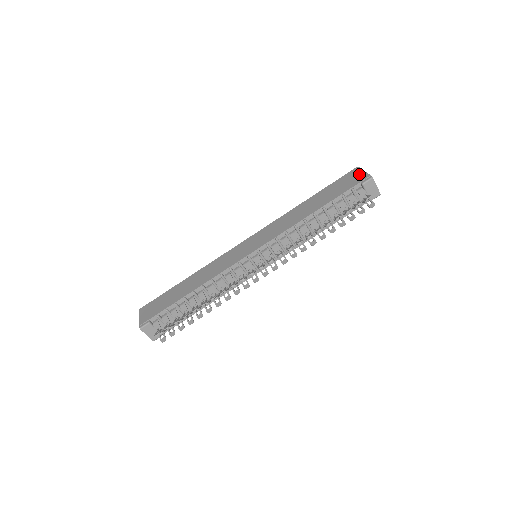
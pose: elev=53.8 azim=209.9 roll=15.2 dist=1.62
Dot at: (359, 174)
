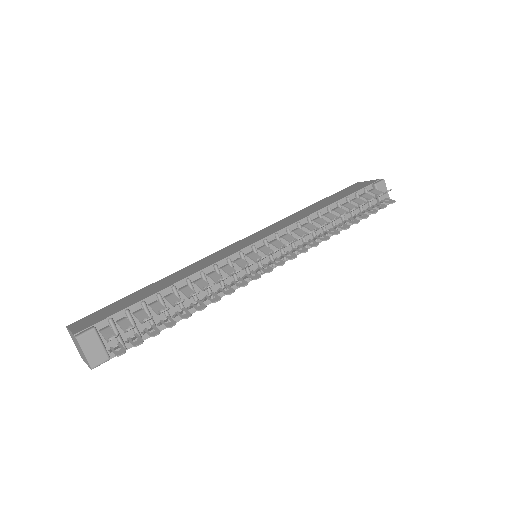
Dot at: (364, 182)
